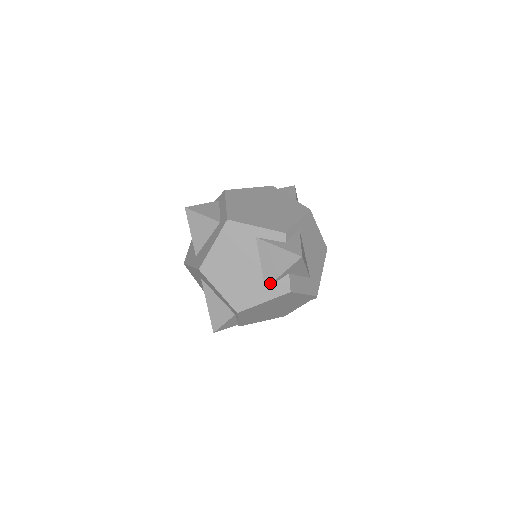
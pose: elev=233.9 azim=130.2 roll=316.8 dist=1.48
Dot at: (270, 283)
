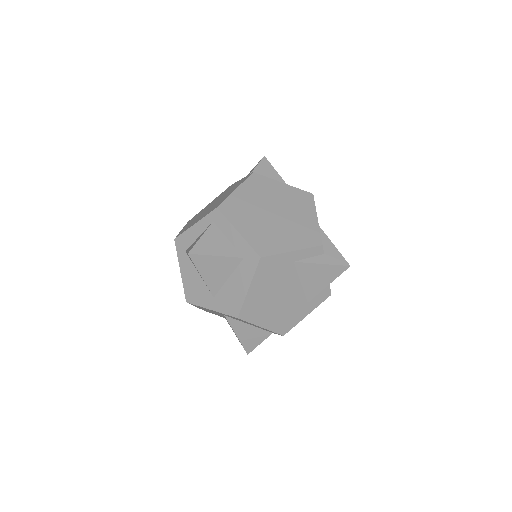
Dot at: (313, 297)
